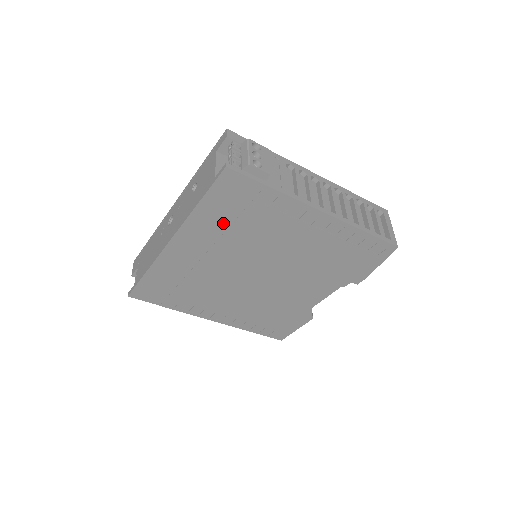
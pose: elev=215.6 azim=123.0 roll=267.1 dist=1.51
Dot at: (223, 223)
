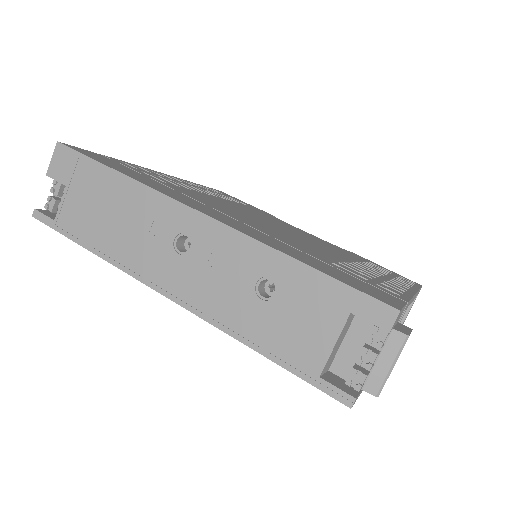
Dot at: occluded
